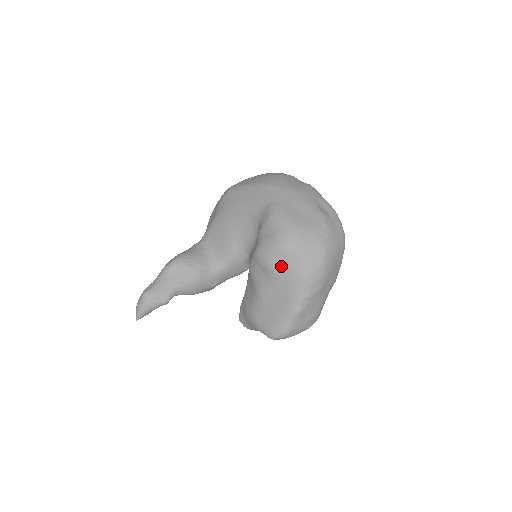
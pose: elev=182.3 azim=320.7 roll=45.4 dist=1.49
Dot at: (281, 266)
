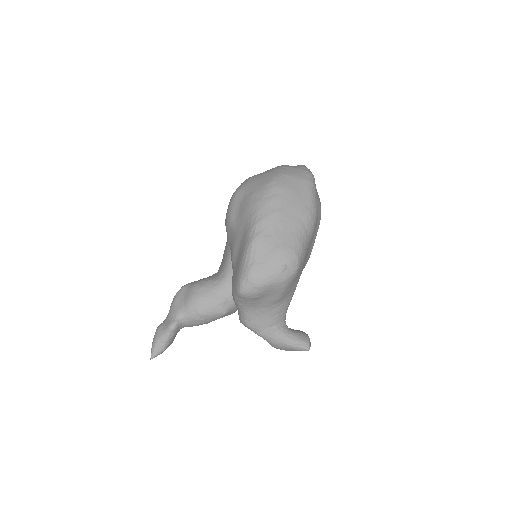
Dot at: (237, 212)
